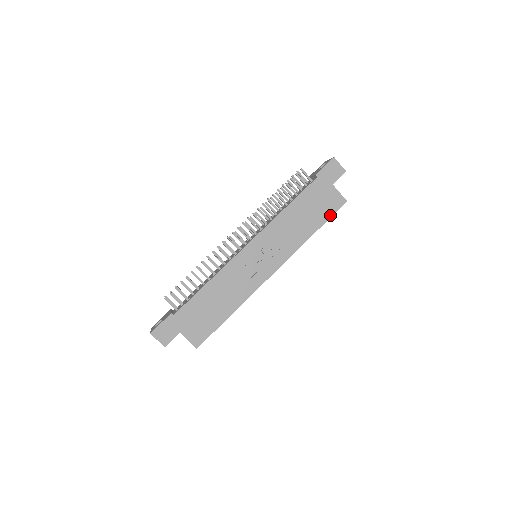
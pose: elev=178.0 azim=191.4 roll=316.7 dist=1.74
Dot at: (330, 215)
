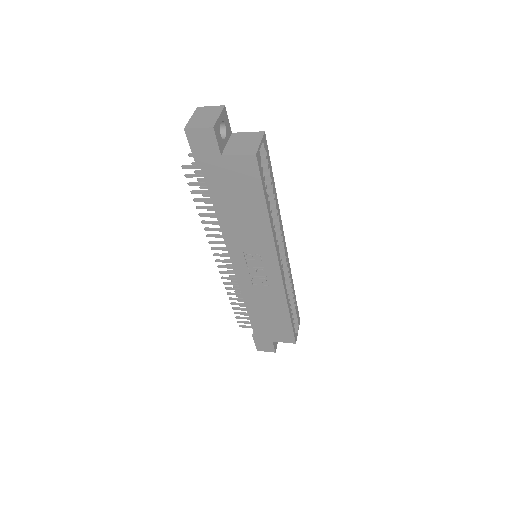
Dot at: (259, 185)
